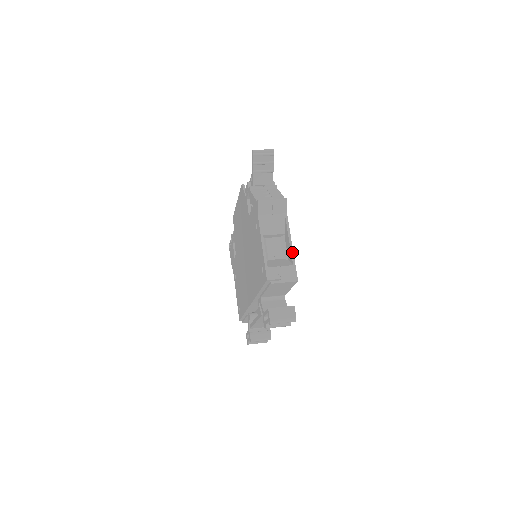
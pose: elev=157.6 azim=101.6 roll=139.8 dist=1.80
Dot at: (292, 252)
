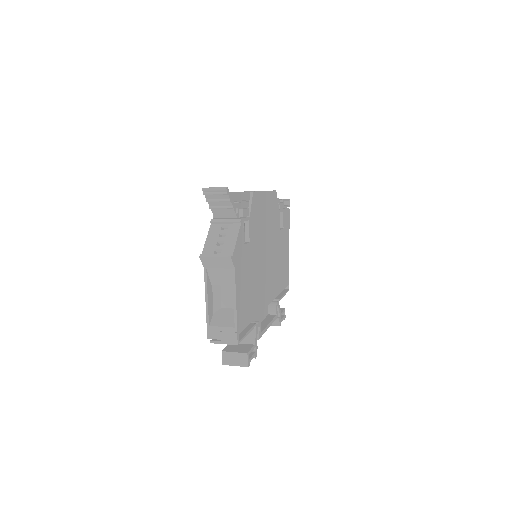
Dot at: (235, 313)
